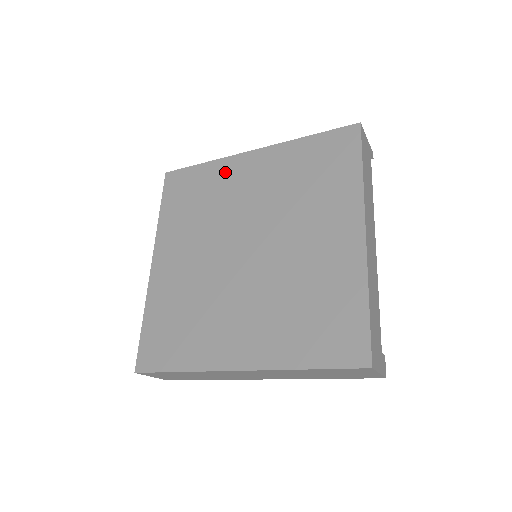
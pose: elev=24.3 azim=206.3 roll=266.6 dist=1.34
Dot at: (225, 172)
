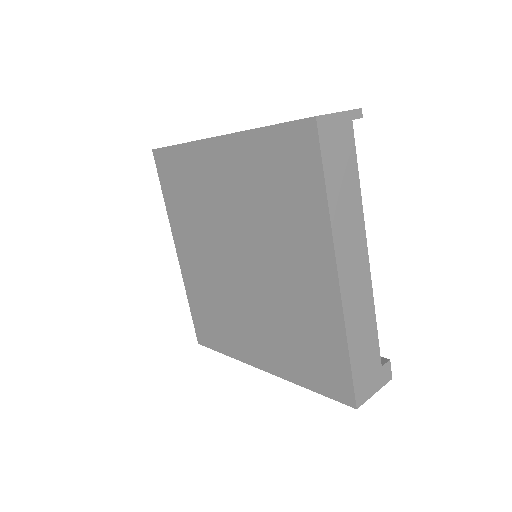
Dot at: (199, 163)
